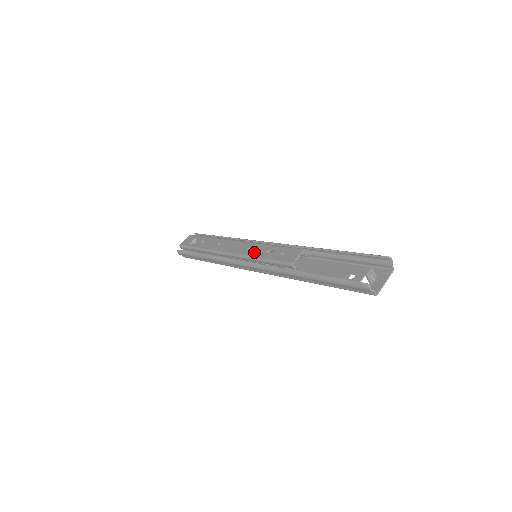
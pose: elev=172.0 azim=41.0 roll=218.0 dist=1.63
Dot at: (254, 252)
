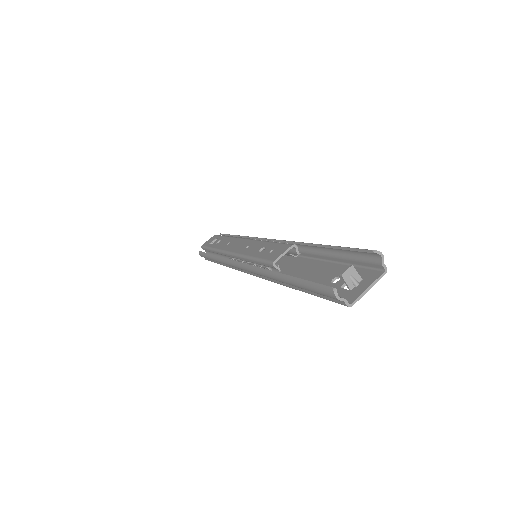
Dot at: (249, 250)
